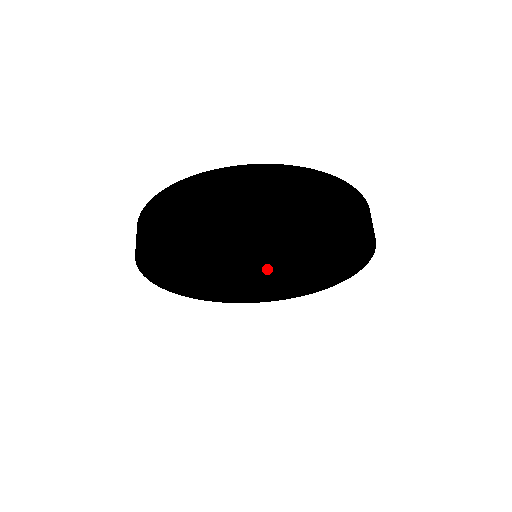
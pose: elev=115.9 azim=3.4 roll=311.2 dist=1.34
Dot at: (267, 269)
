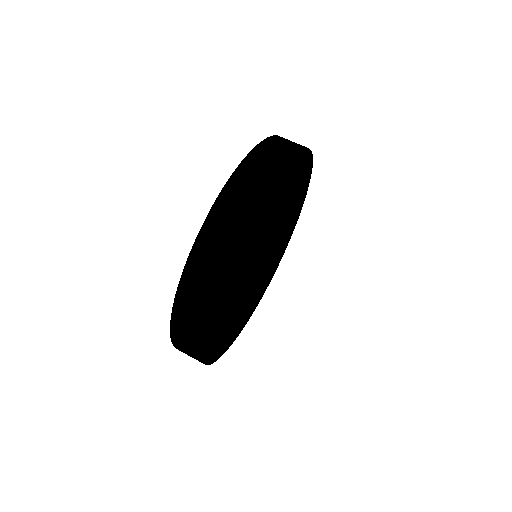
Dot at: (258, 274)
